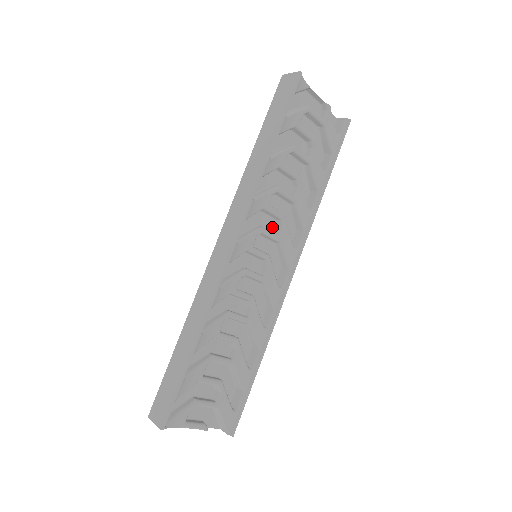
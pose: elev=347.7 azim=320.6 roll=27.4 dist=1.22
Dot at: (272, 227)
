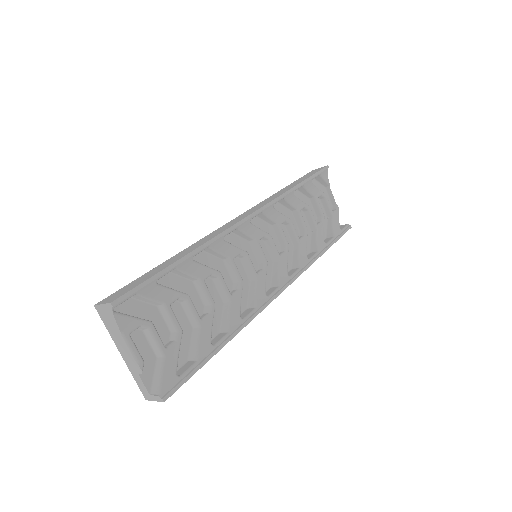
Dot at: occluded
